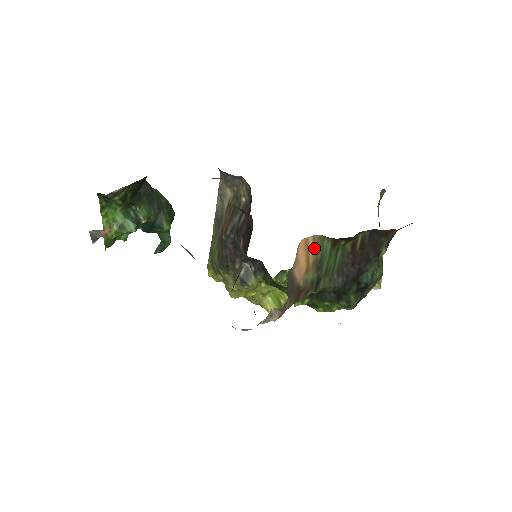
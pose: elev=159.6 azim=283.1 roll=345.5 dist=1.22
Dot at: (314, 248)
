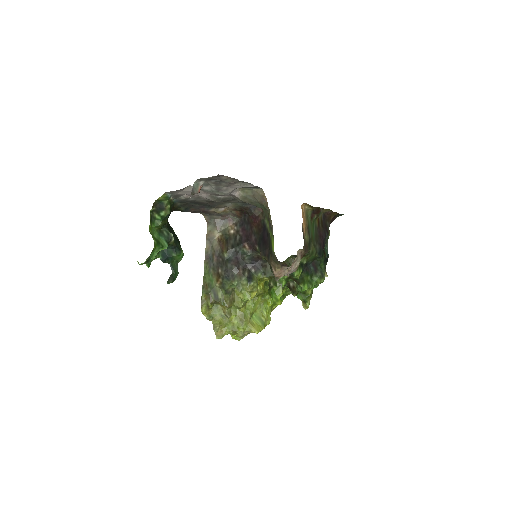
Dot at: (305, 216)
